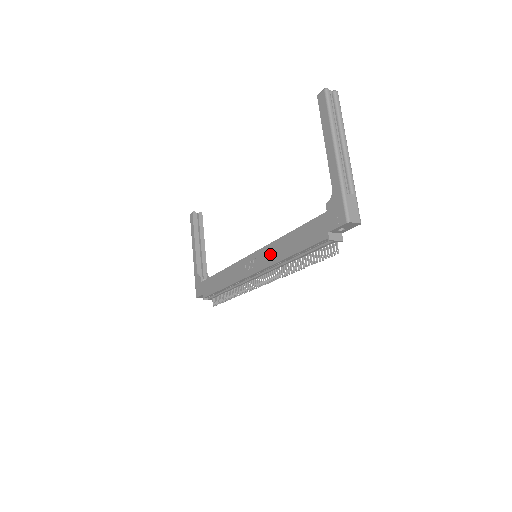
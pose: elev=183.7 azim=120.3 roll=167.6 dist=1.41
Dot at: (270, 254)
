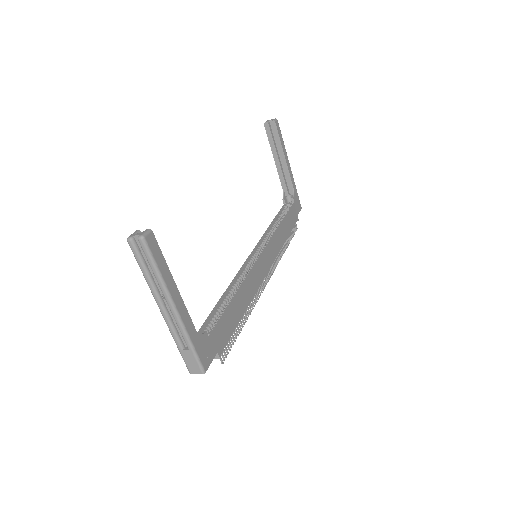
Dot at: occluded
